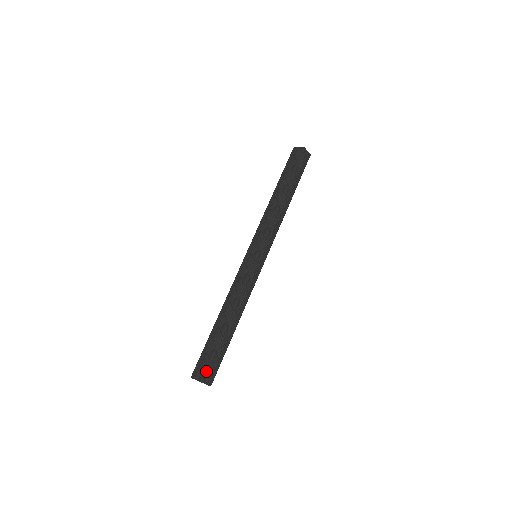
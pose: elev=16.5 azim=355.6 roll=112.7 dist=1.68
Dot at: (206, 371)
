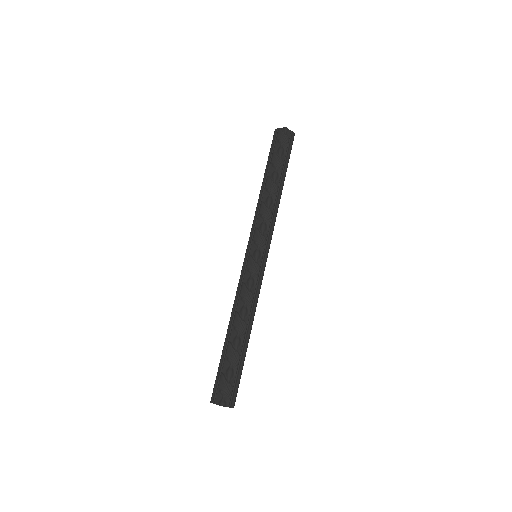
Dot at: (225, 393)
